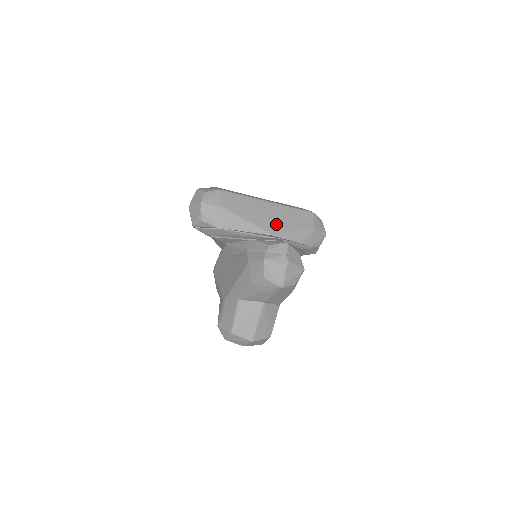
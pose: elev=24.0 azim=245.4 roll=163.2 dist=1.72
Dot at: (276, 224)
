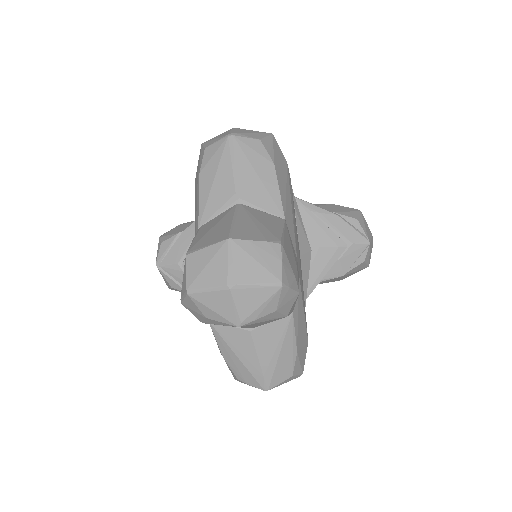
Dot at: occluded
